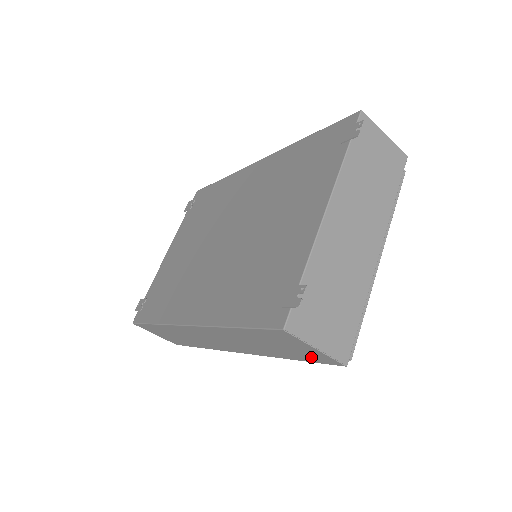
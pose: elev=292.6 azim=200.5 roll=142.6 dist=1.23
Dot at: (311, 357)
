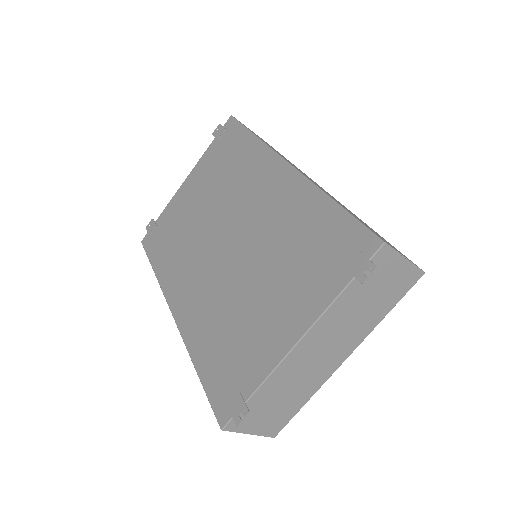
Dot at: occluded
